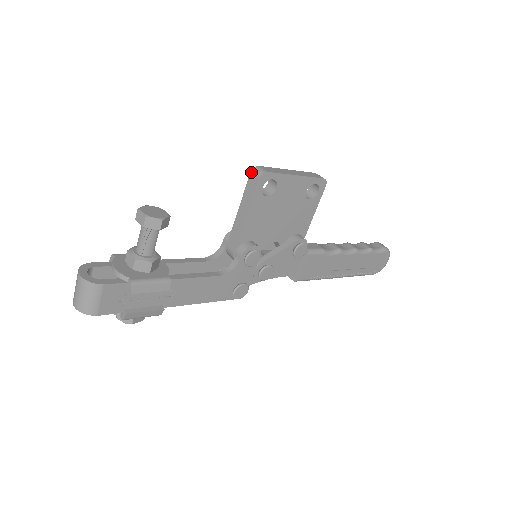
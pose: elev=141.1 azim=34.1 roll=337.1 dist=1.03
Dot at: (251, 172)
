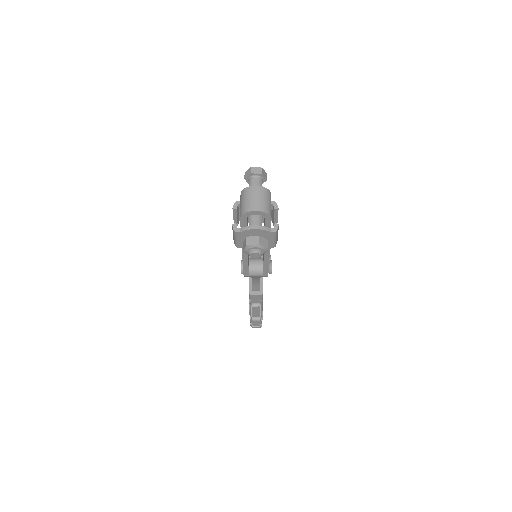
Dot at: occluded
